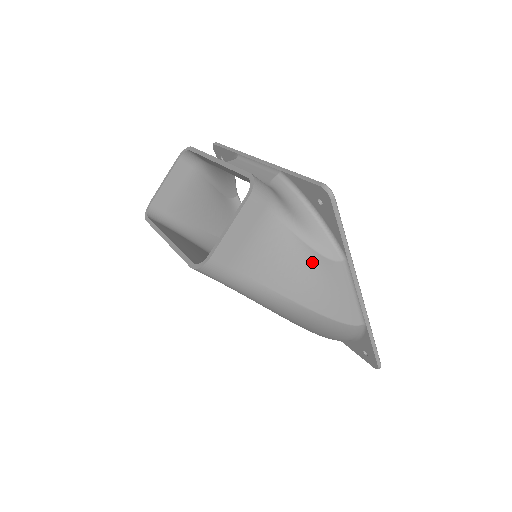
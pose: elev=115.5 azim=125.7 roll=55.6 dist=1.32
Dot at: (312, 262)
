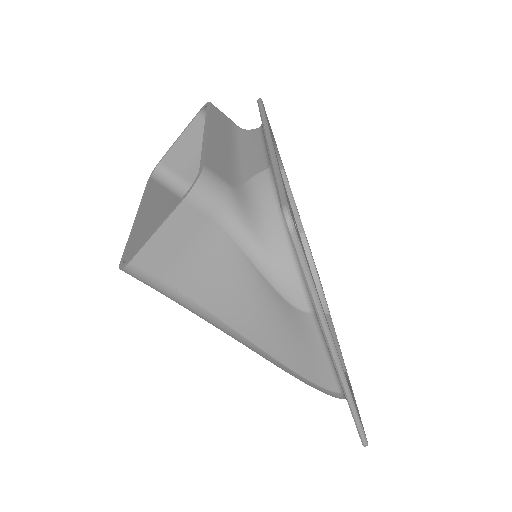
Dot at: (271, 301)
